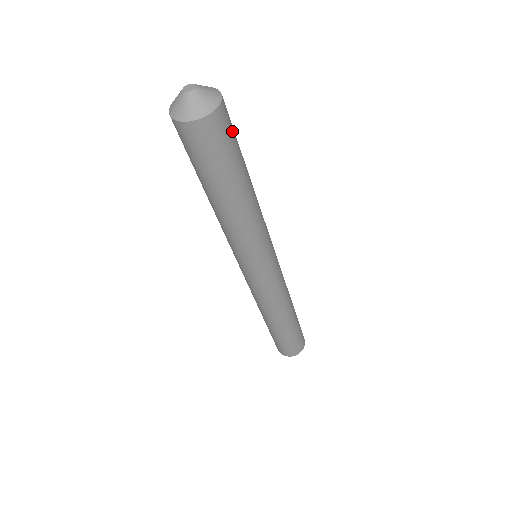
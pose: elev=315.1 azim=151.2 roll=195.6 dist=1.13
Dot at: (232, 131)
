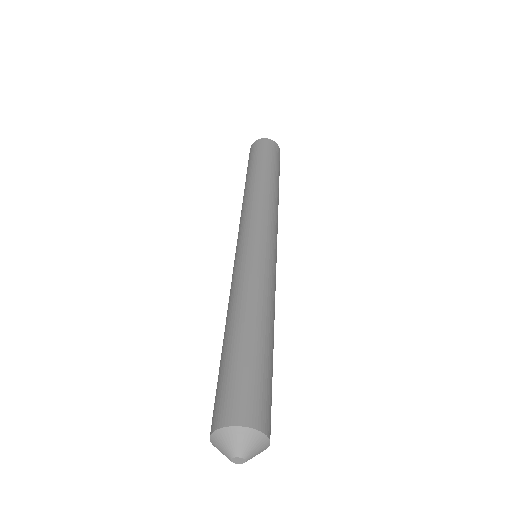
Dot at: (261, 393)
